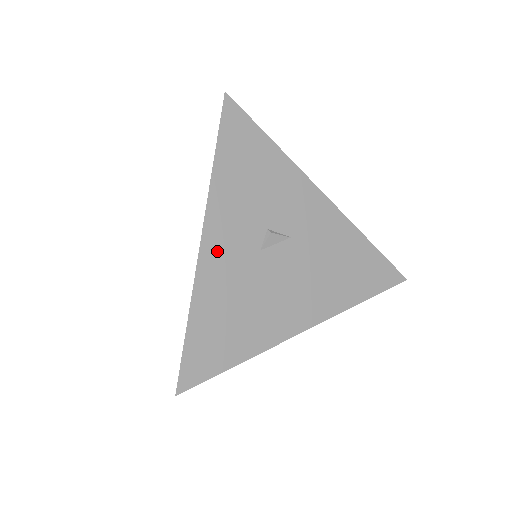
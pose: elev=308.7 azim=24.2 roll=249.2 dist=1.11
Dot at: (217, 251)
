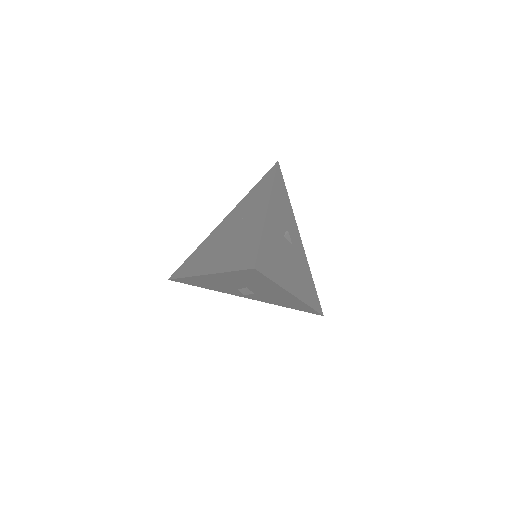
Dot at: (272, 218)
